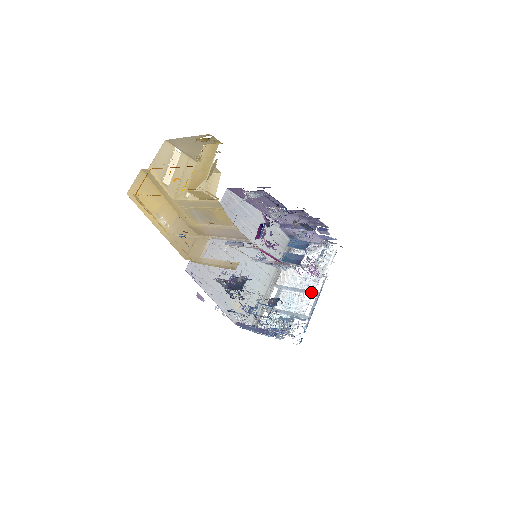
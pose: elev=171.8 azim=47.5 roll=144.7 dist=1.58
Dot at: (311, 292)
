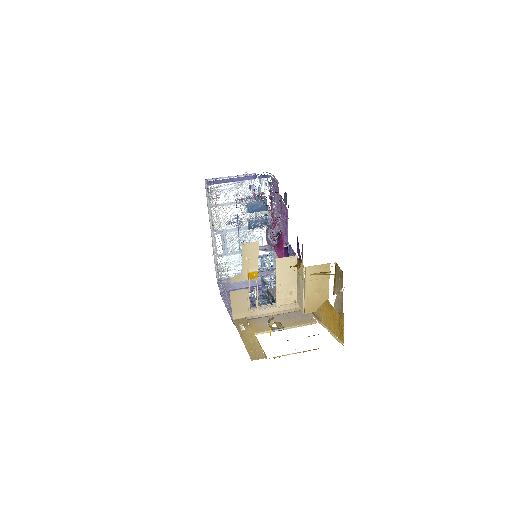
Dot at: occluded
